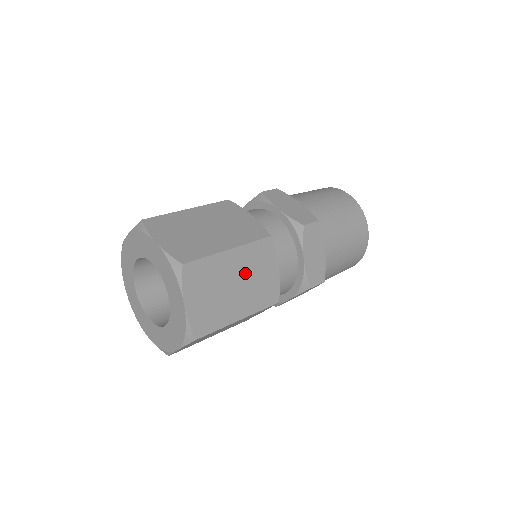
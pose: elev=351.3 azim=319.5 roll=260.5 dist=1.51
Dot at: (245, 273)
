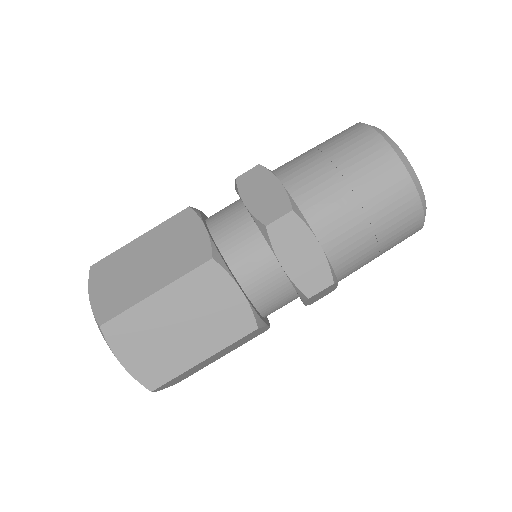
Dot at: (190, 311)
